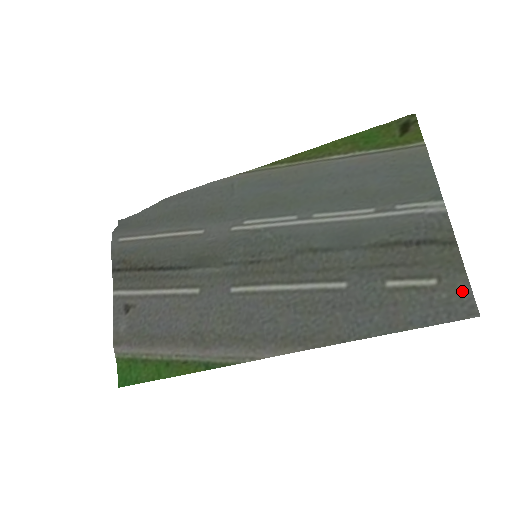
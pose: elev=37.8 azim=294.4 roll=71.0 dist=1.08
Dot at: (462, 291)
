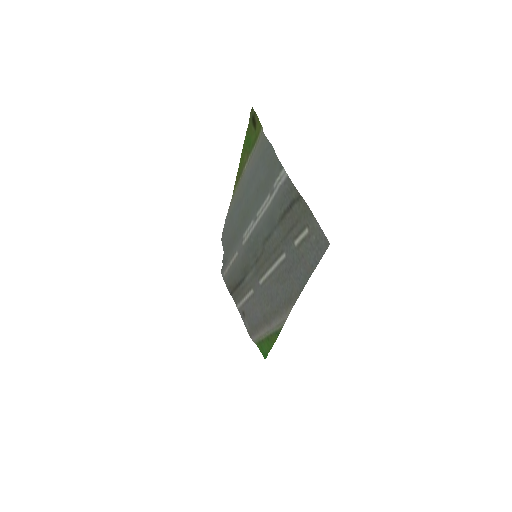
Dot at: (318, 230)
